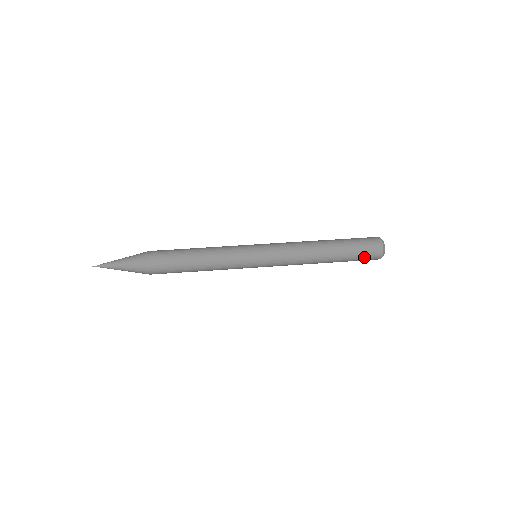
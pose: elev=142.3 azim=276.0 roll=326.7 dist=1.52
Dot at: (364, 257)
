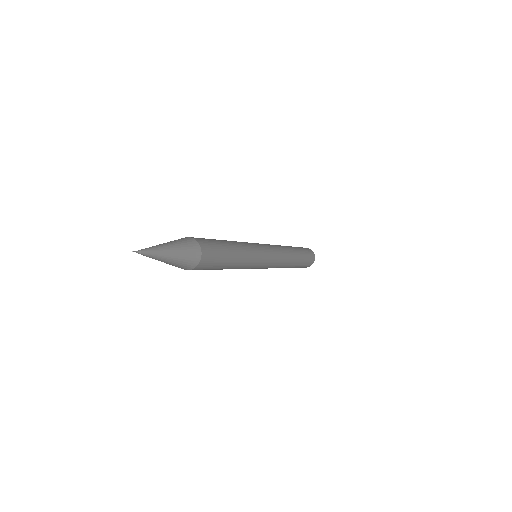
Dot at: (307, 263)
